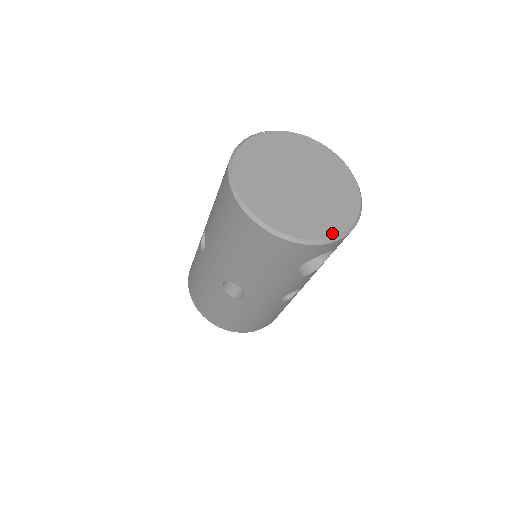
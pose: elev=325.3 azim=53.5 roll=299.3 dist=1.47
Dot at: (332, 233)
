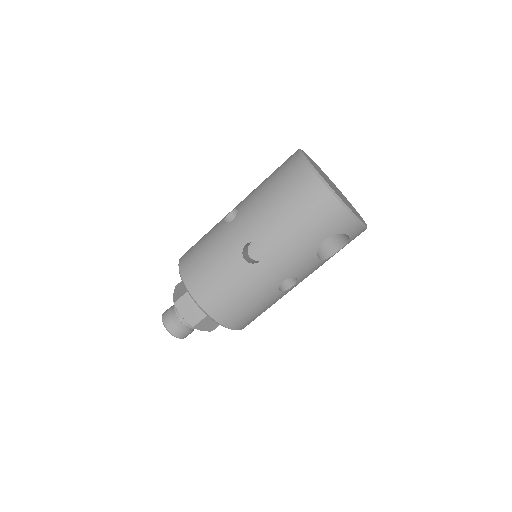
Dot at: (359, 218)
